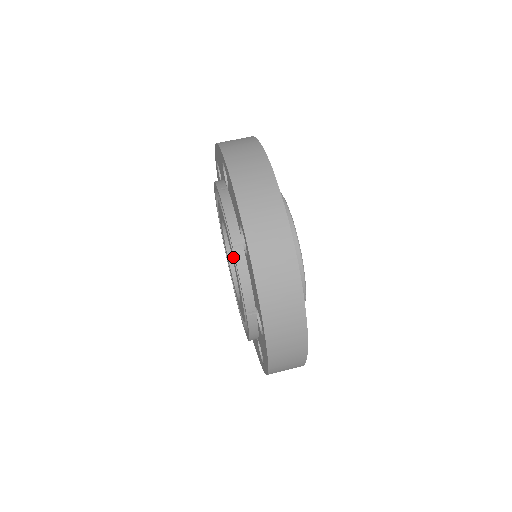
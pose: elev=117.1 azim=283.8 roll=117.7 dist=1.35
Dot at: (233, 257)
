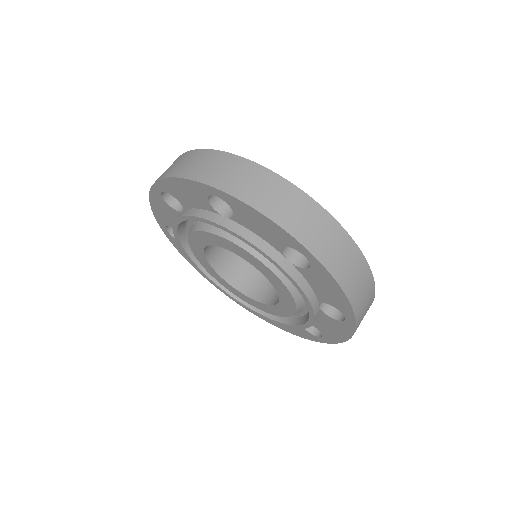
Dot at: (294, 307)
